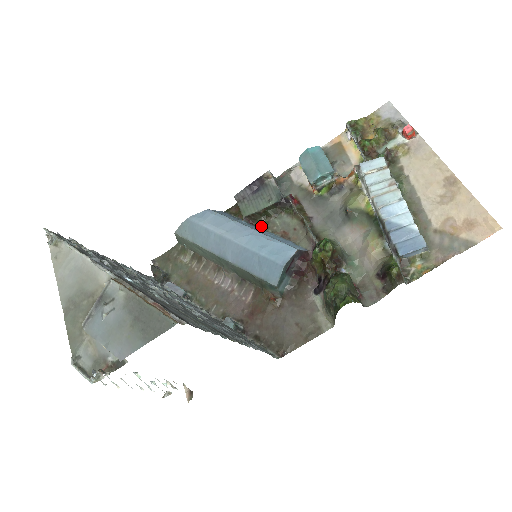
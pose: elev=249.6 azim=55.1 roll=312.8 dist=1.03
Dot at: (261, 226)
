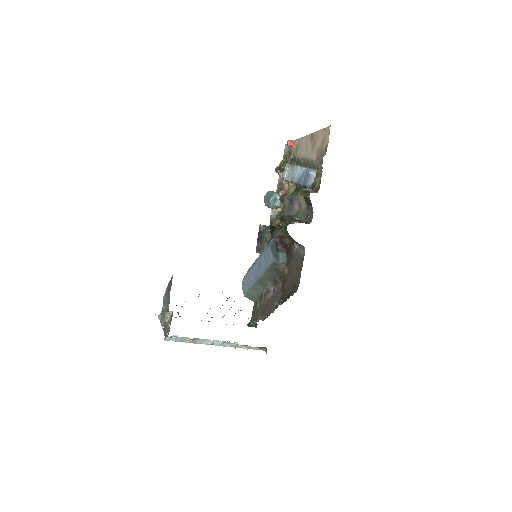
Dot at: occluded
